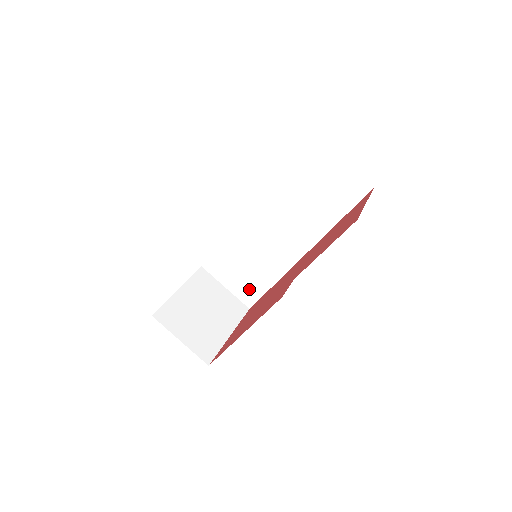
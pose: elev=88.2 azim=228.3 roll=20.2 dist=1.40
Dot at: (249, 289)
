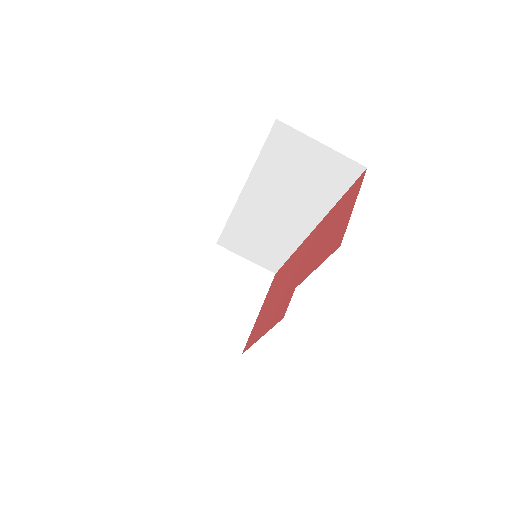
Dot at: (268, 259)
